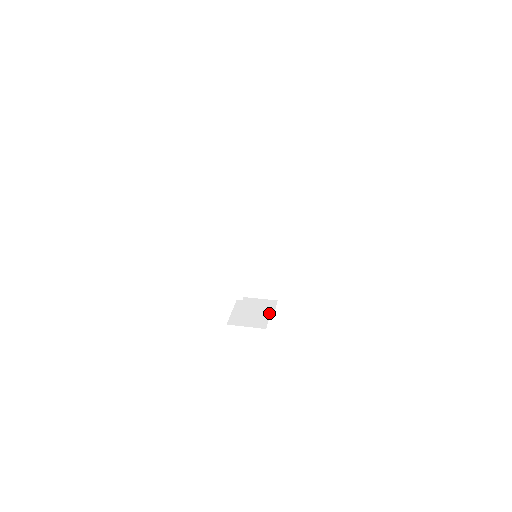
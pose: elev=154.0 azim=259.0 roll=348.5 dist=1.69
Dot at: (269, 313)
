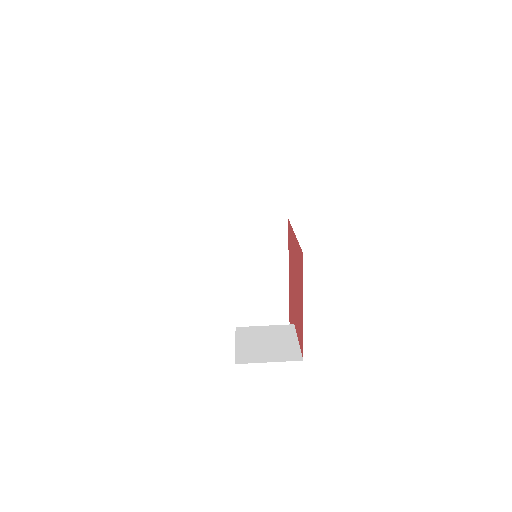
Dot at: (295, 338)
